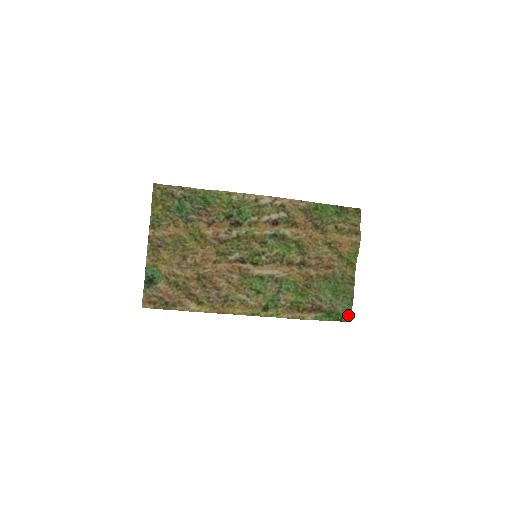
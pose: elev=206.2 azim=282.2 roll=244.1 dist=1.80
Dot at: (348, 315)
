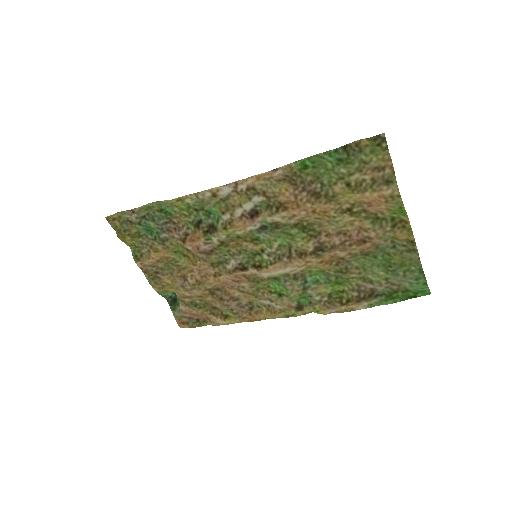
Dot at: (424, 288)
